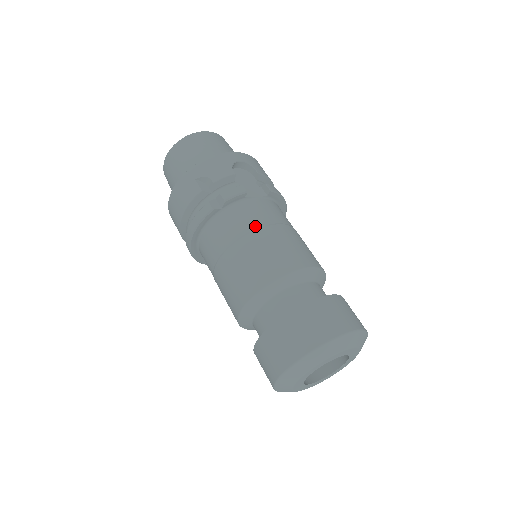
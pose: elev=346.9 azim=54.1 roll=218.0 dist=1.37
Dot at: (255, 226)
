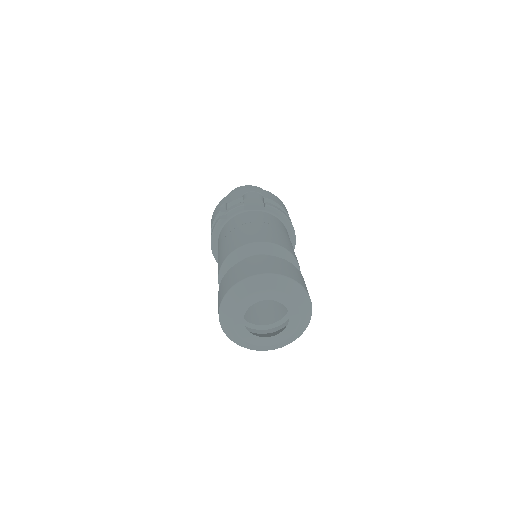
Dot at: (241, 224)
